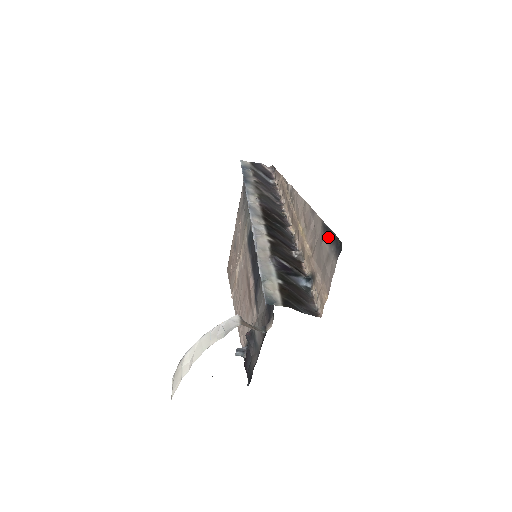
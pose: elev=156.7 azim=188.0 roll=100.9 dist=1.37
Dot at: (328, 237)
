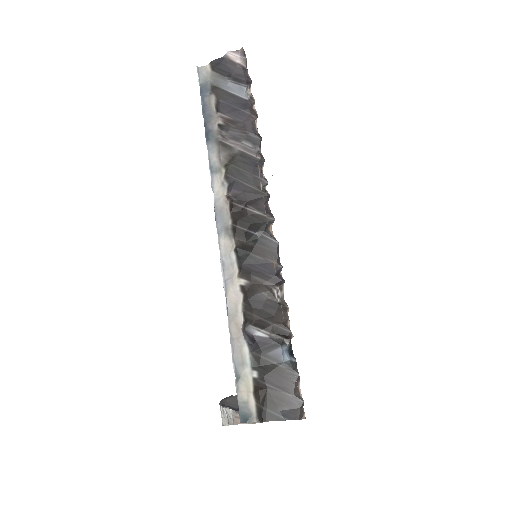
Dot at: occluded
